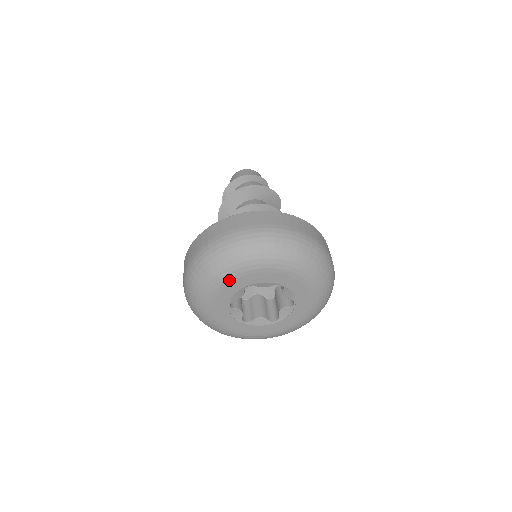
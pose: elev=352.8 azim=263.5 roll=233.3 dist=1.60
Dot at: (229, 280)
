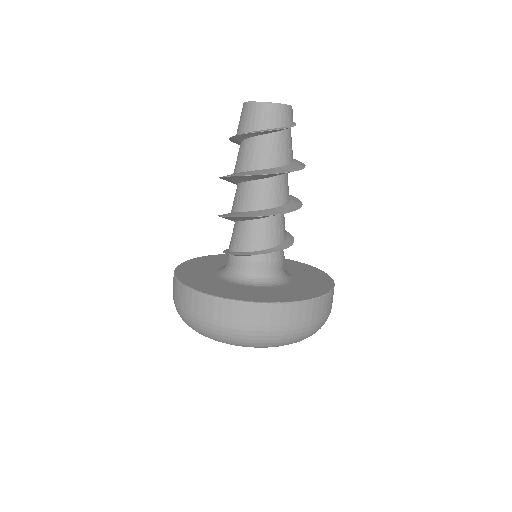
Dot at: occluded
